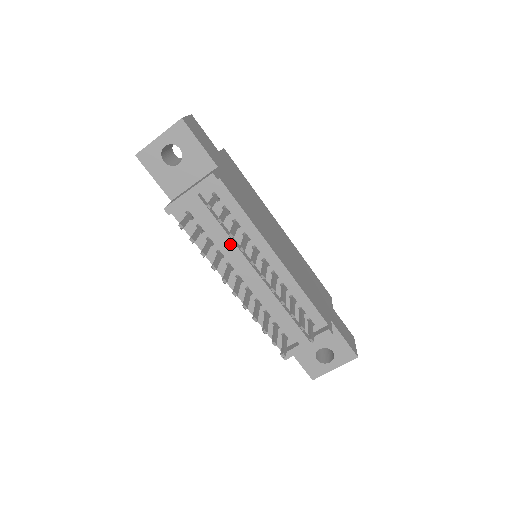
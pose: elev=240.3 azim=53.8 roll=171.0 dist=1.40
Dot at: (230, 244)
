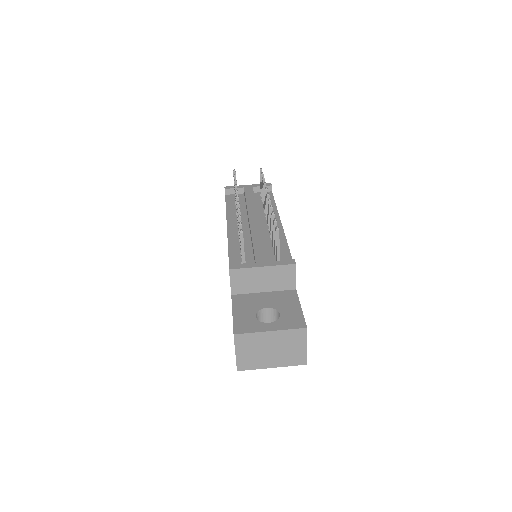
Dot at: (253, 205)
